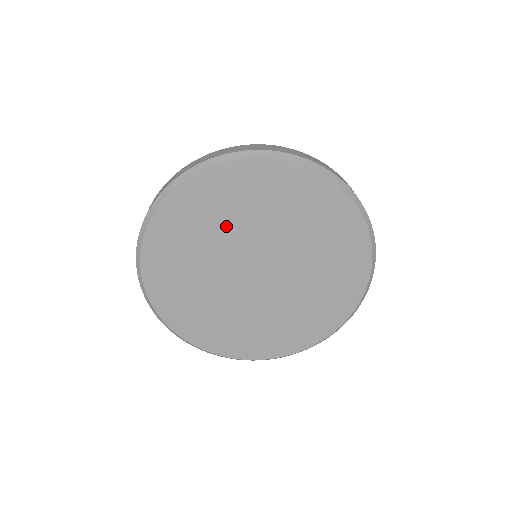
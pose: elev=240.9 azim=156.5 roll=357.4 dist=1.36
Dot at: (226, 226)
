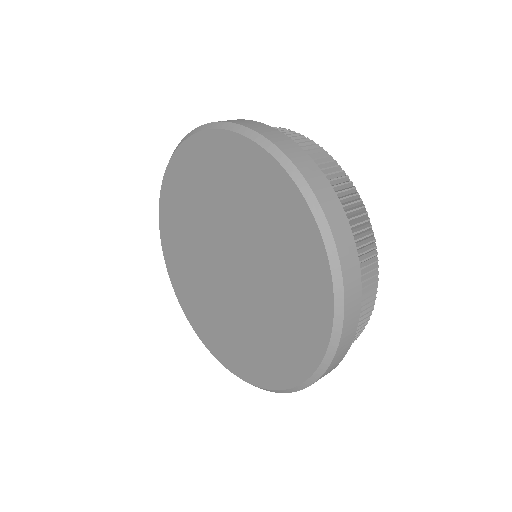
Dot at: (215, 200)
